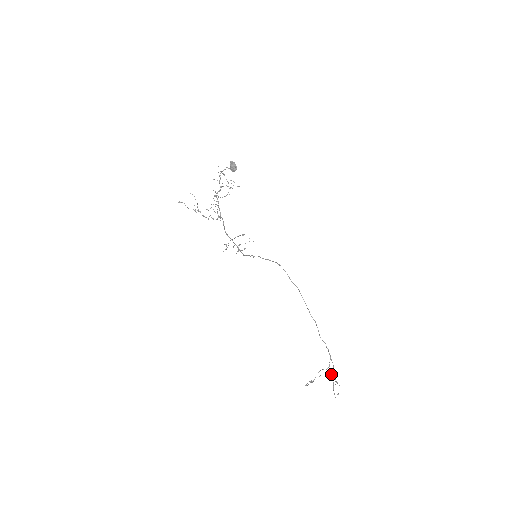
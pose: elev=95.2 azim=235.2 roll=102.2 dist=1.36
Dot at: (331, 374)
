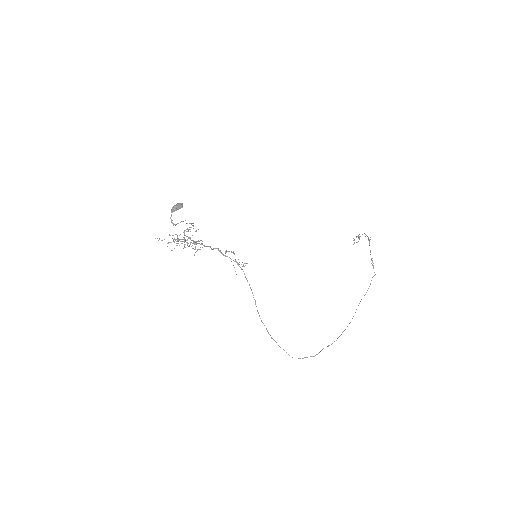
Dot at: (370, 252)
